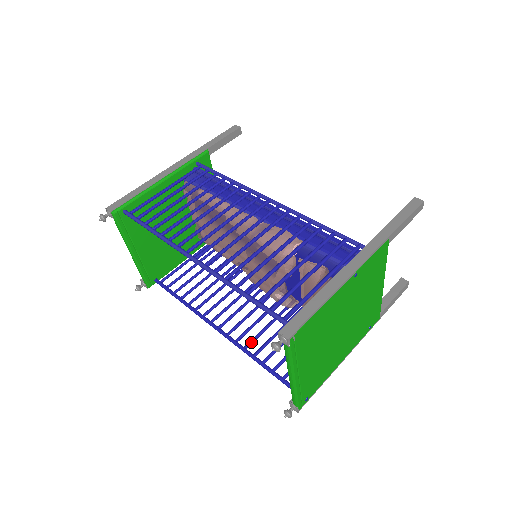
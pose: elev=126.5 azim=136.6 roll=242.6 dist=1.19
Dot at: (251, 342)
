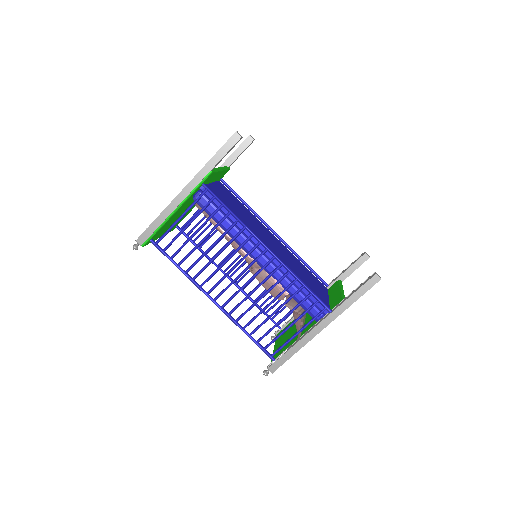
Dot at: occluded
